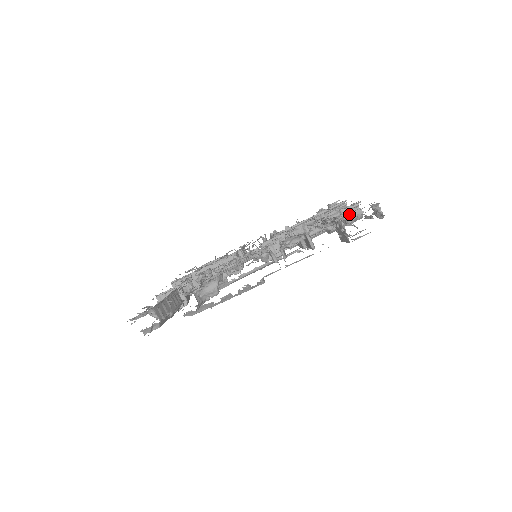
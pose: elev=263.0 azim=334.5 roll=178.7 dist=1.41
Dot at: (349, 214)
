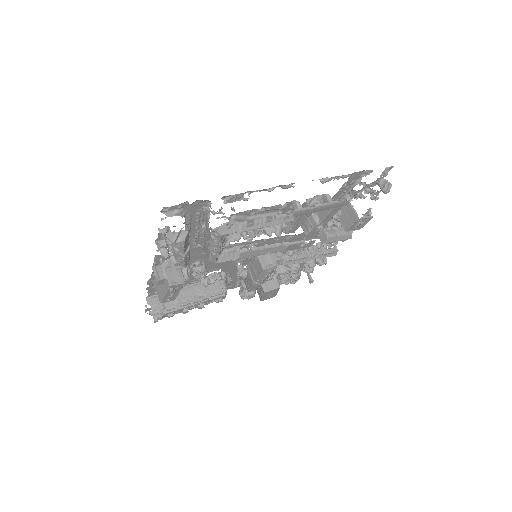
Dot at: occluded
